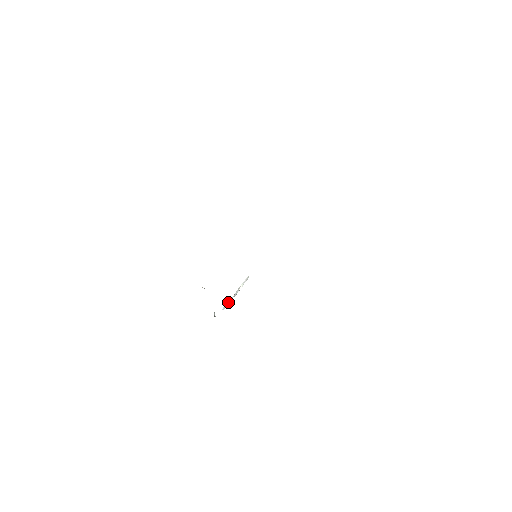
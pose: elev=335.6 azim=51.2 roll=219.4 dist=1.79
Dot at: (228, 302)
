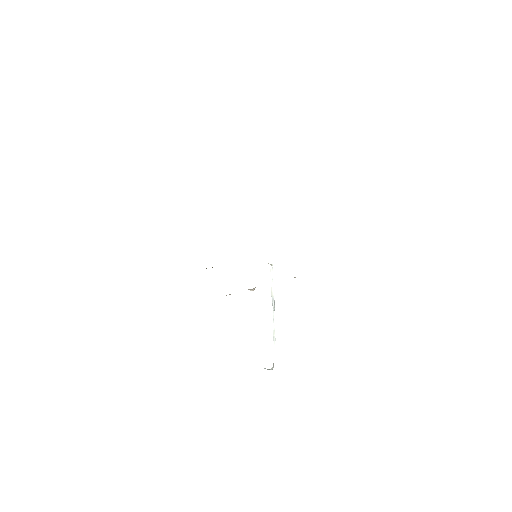
Dot at: occluded
